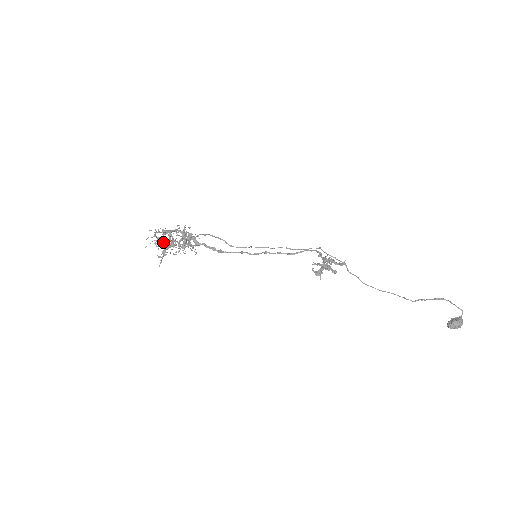
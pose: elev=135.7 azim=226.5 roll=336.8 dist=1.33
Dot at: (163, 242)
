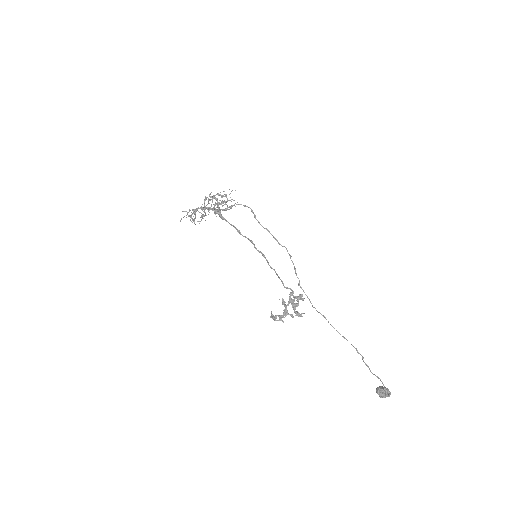
Dot at: occluded
